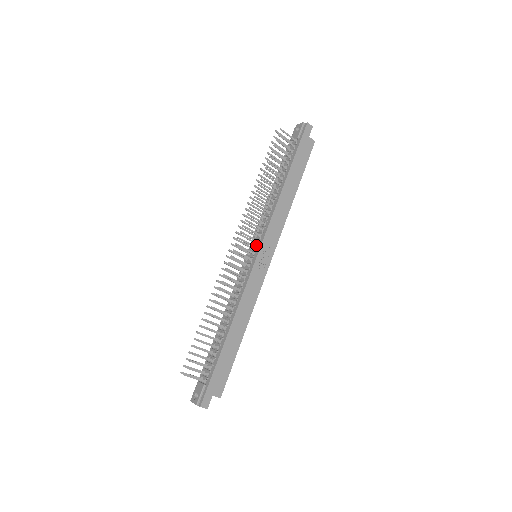
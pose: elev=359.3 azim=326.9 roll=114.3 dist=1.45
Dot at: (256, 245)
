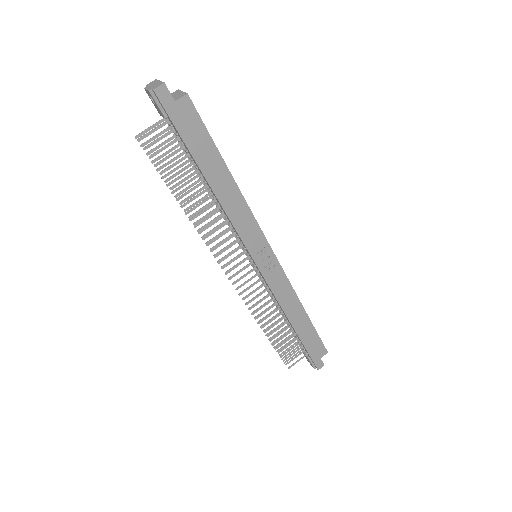
Dot at: (247, 254)
